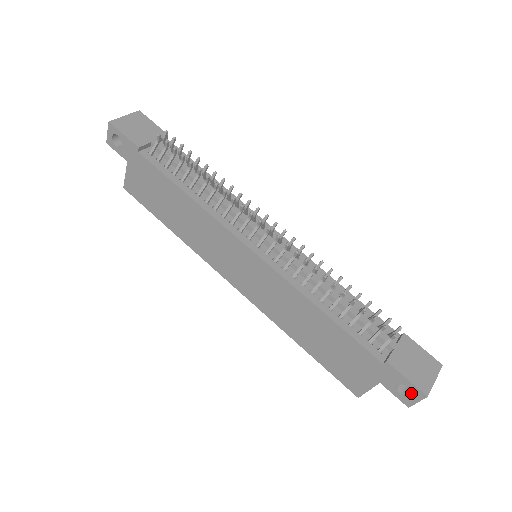
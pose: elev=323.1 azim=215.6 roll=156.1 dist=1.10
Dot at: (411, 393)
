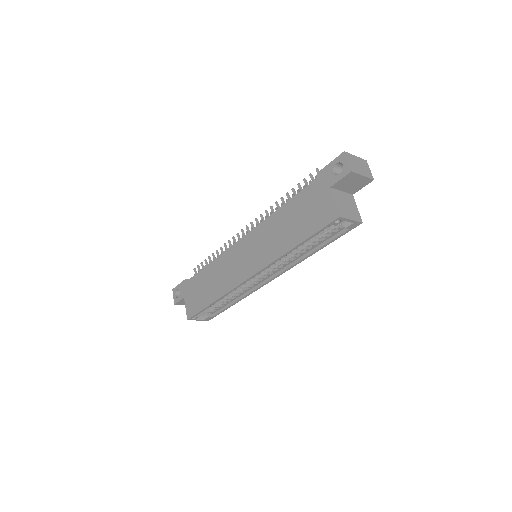
Dot at: (345, 168)
